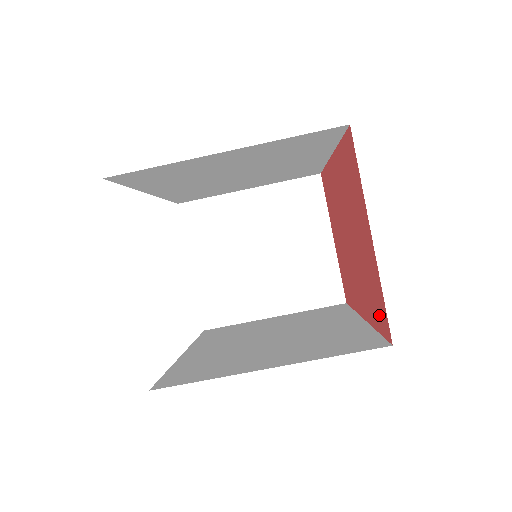
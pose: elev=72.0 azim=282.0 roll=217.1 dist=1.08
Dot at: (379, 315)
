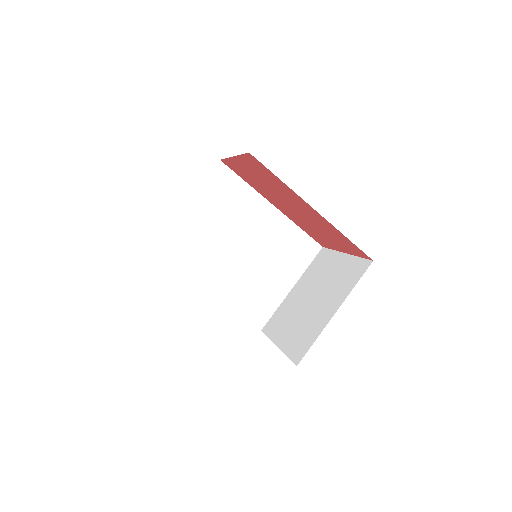
Dot at: (262, 168)
